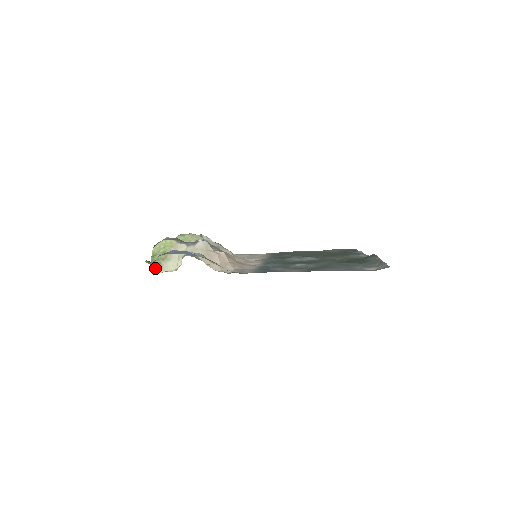
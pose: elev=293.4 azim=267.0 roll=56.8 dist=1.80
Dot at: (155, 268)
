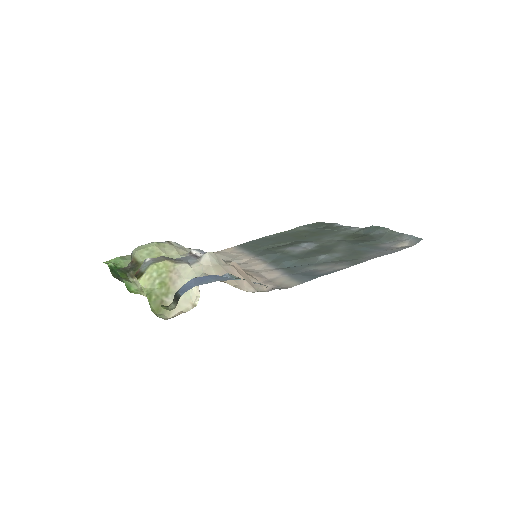
Dot at: (157, 311)
